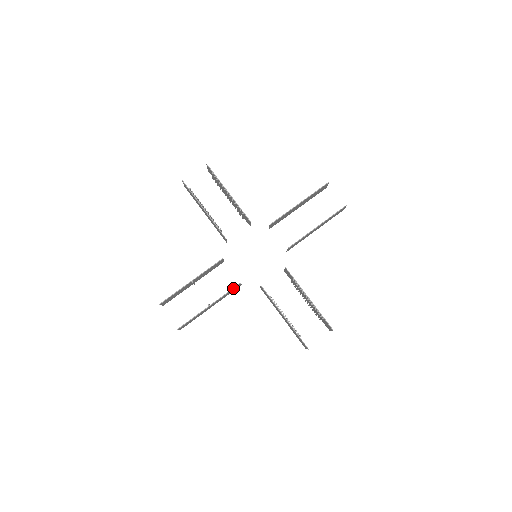
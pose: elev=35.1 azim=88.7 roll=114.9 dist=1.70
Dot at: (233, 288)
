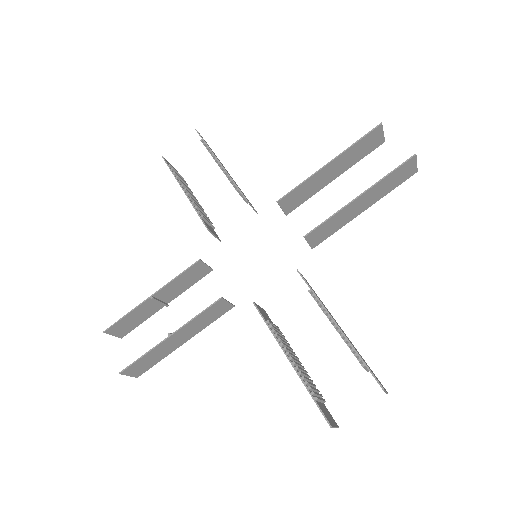
Dot at: occluded
